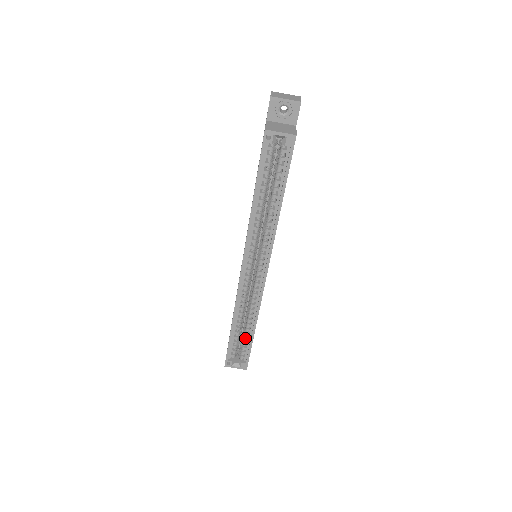
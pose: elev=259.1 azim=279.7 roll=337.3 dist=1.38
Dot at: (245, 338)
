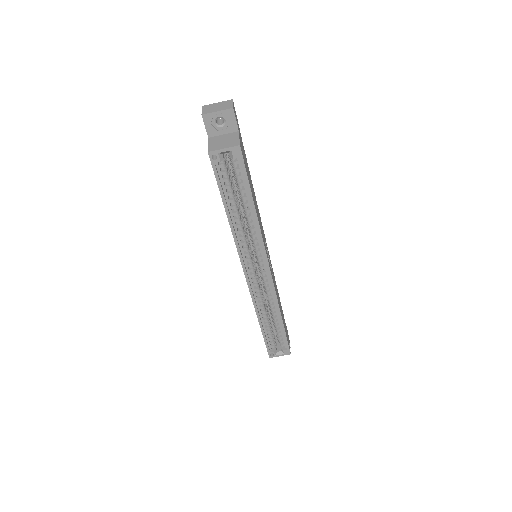
Dot at: (277, 329)
